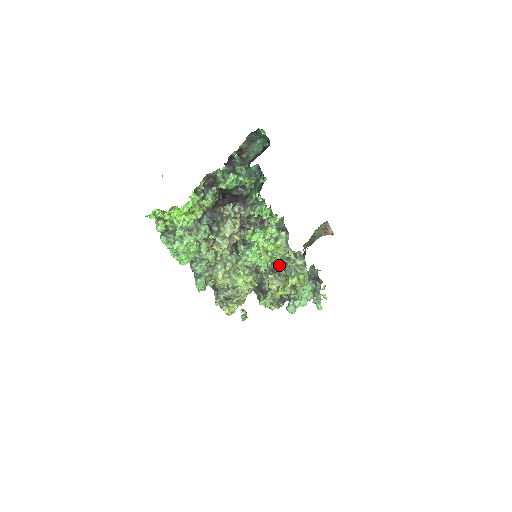
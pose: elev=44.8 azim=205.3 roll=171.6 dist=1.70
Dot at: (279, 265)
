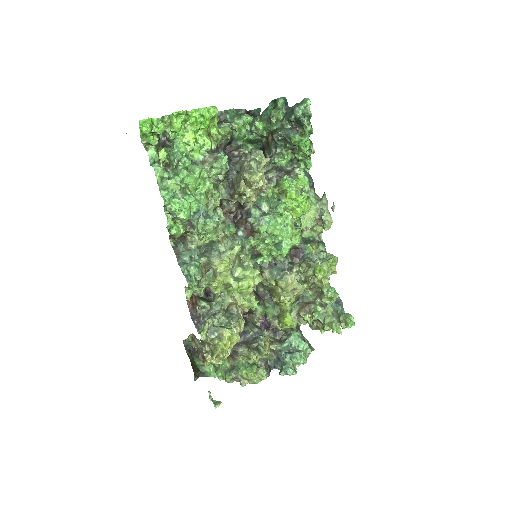
Dot at: (292, 263)
